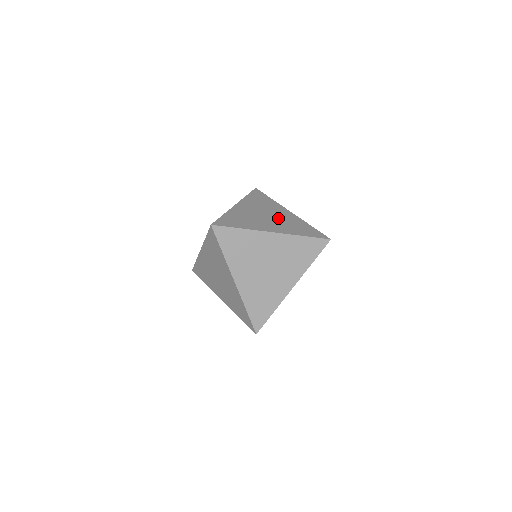
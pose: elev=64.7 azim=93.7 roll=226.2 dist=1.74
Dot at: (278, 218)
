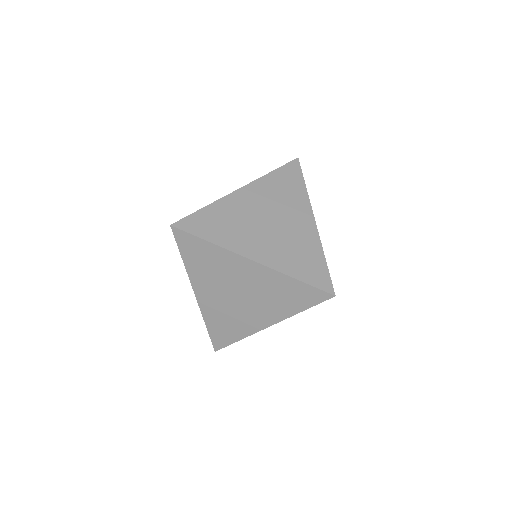
Dot at: (252, 292)
